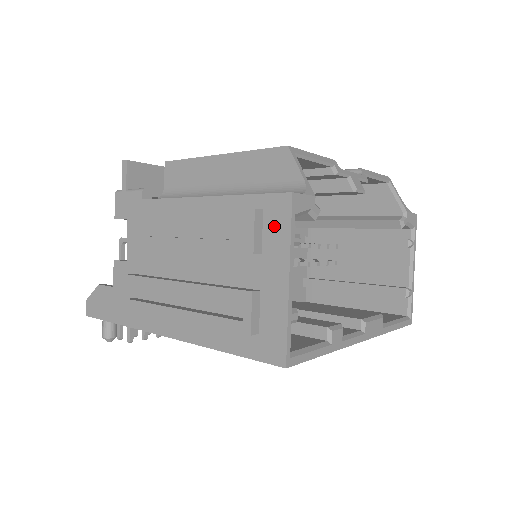
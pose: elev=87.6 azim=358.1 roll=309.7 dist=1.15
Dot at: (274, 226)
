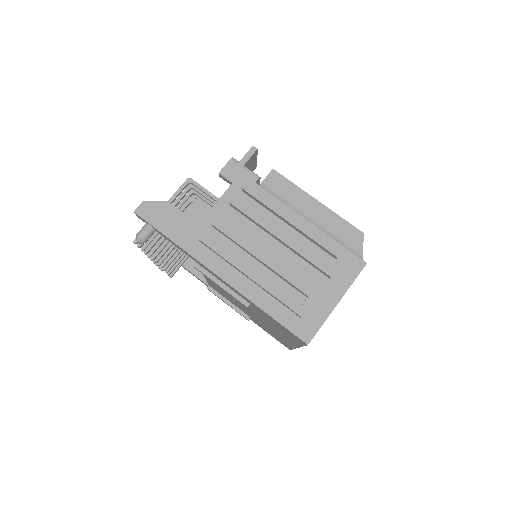
Dot at: (346, 271)
